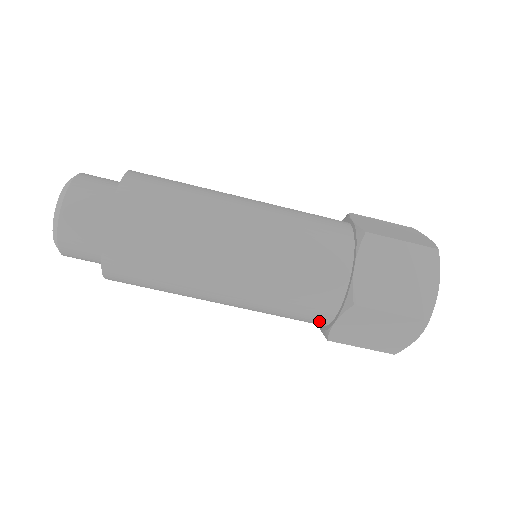
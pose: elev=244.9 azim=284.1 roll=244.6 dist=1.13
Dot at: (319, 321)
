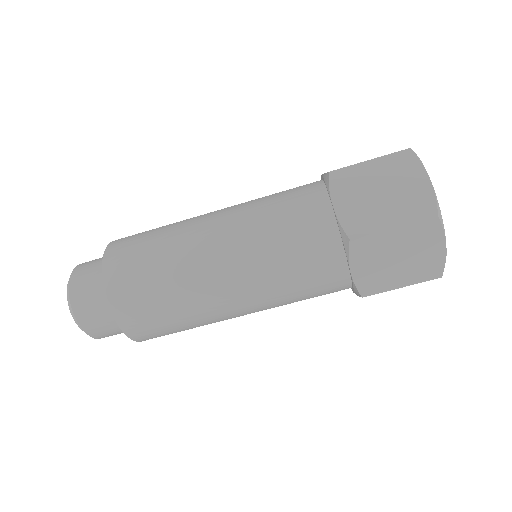
Dot at: (339, 280)
